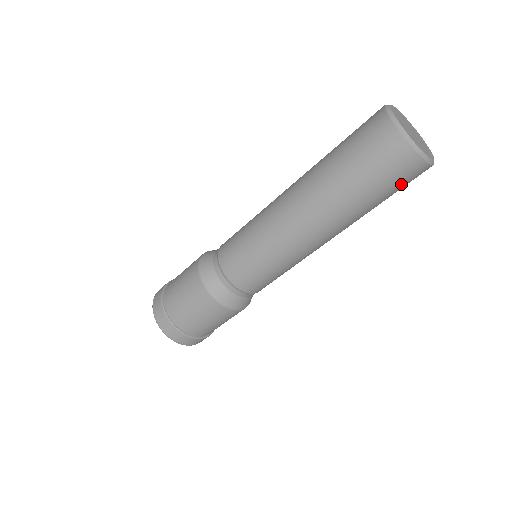
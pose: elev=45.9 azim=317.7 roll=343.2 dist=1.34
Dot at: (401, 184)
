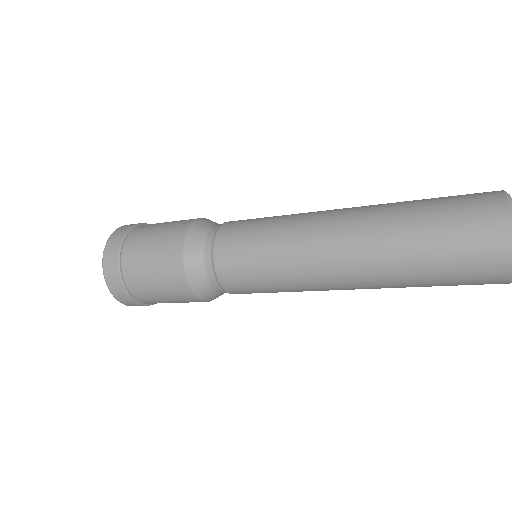
Dot at: occluded
